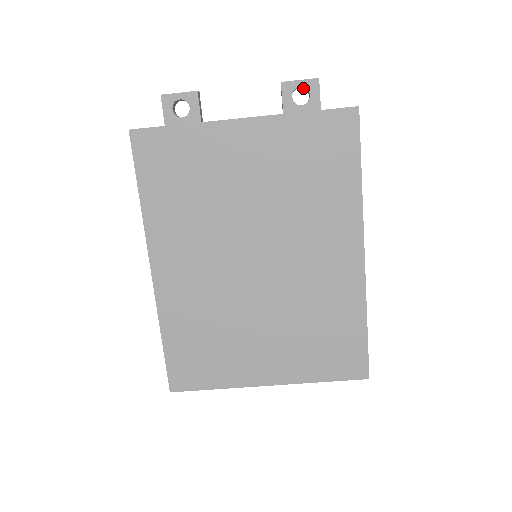
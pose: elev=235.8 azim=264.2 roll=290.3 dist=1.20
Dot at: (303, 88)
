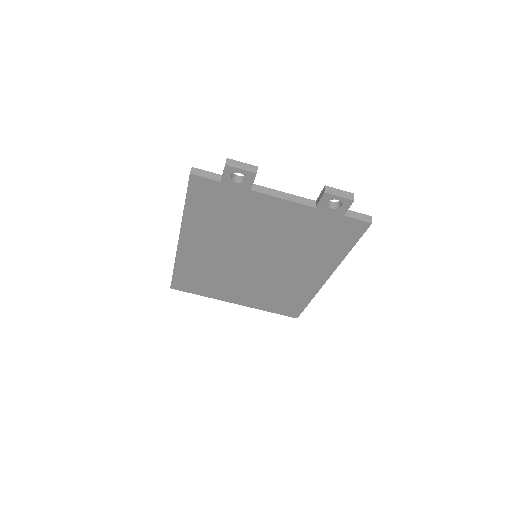
Dot at: occluded
